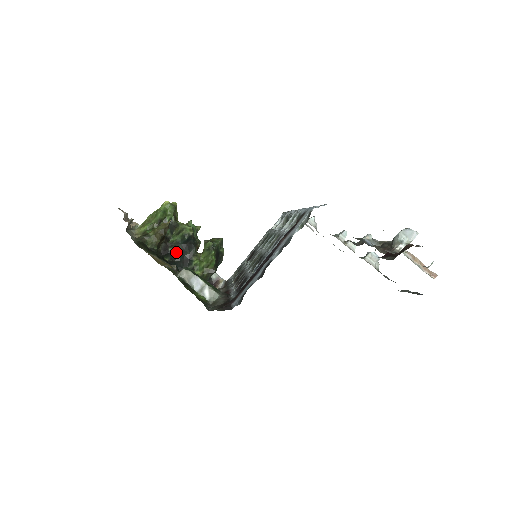
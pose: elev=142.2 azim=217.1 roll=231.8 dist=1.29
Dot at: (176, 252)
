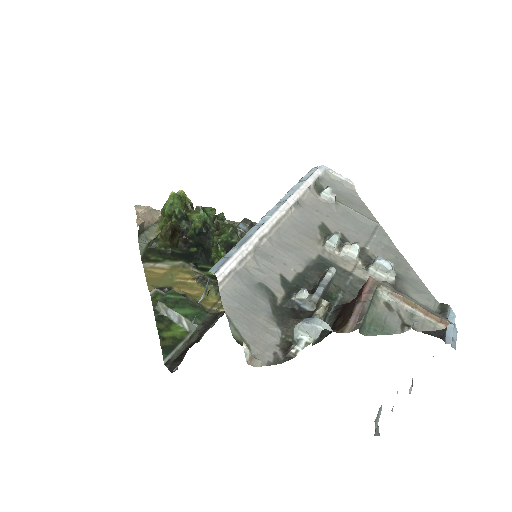
Dot at: (196, 244)
